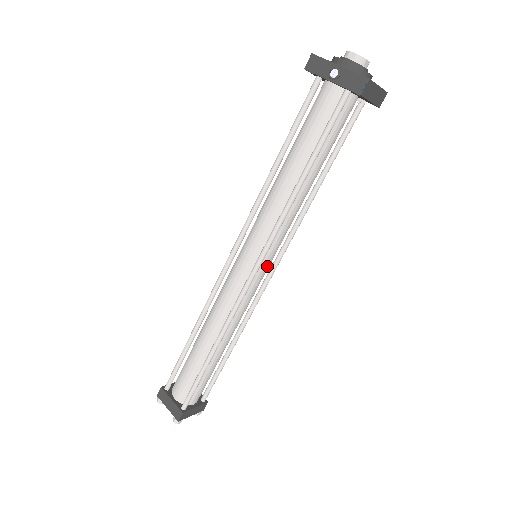
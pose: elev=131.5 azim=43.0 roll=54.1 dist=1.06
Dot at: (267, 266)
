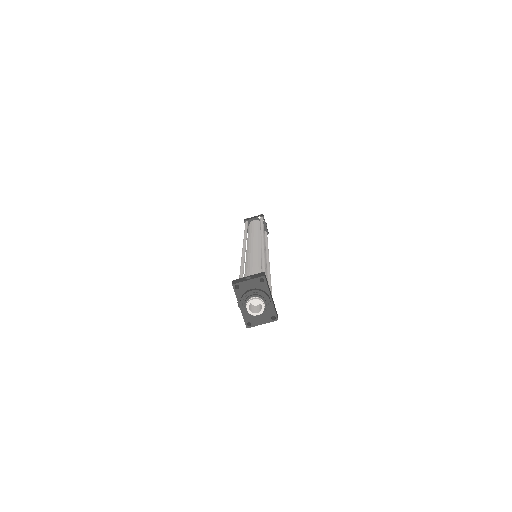
Dot at: occluded
